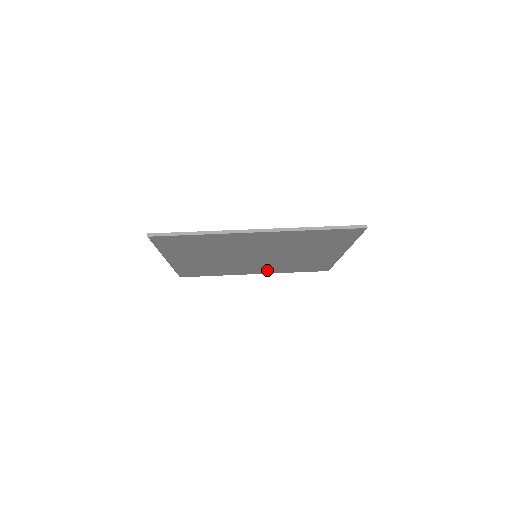
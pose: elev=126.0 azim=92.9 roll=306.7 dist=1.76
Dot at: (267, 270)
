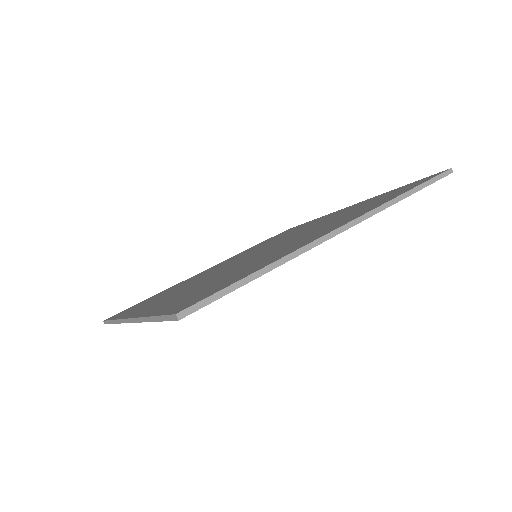
Dot at: occluded
